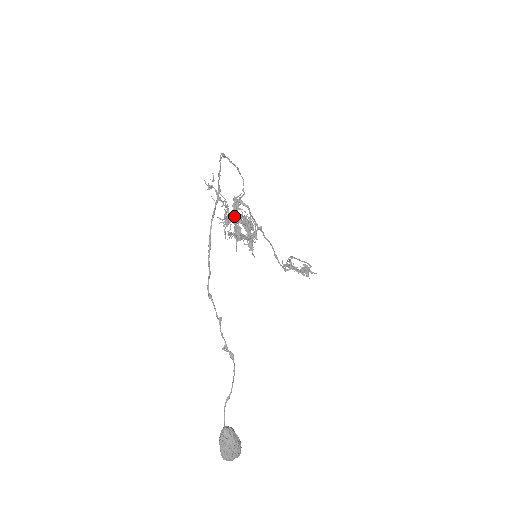
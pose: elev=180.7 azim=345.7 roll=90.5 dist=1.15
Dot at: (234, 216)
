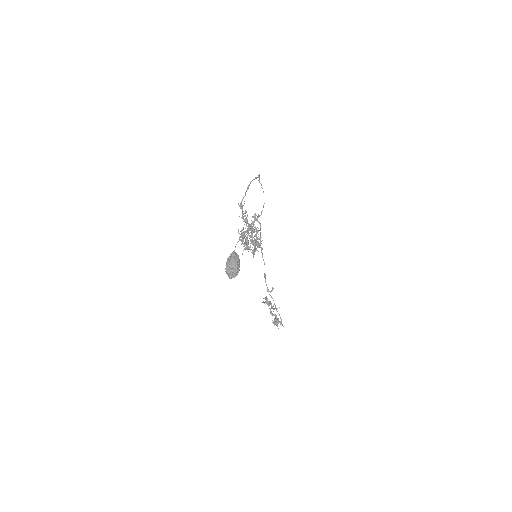
Dot at: (250, 226)
